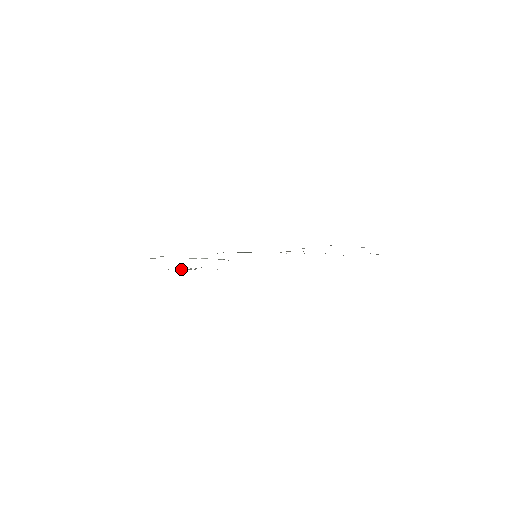
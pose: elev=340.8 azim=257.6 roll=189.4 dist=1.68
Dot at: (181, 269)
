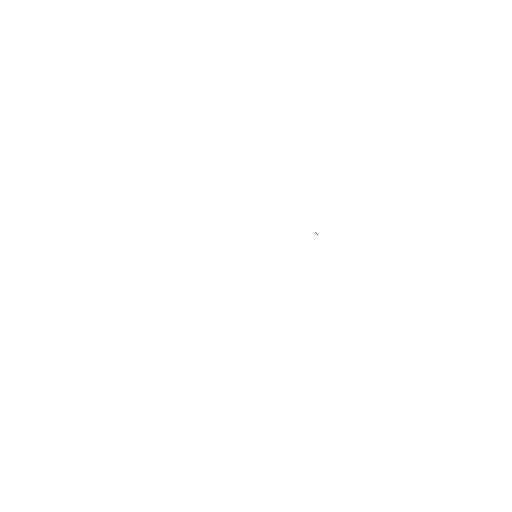
Dot at: occluded
